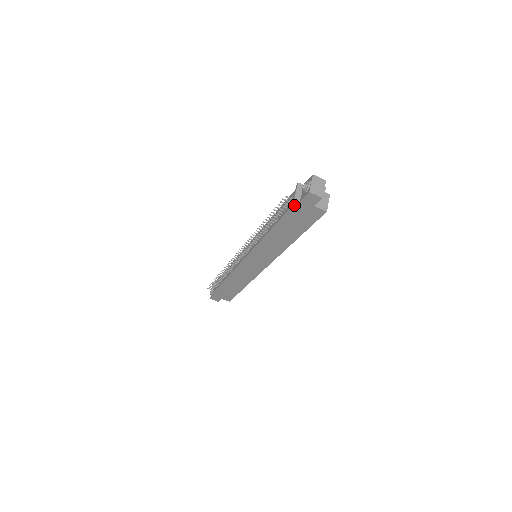
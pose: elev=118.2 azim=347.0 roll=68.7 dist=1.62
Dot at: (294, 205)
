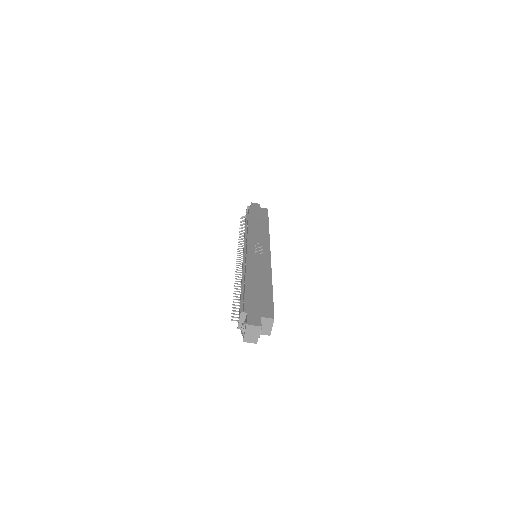
Dot at: occluded
